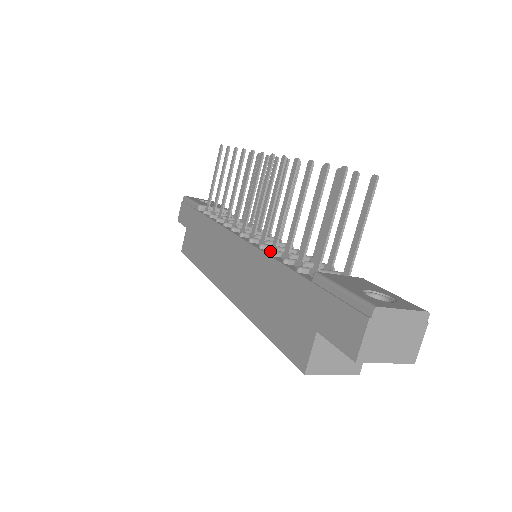
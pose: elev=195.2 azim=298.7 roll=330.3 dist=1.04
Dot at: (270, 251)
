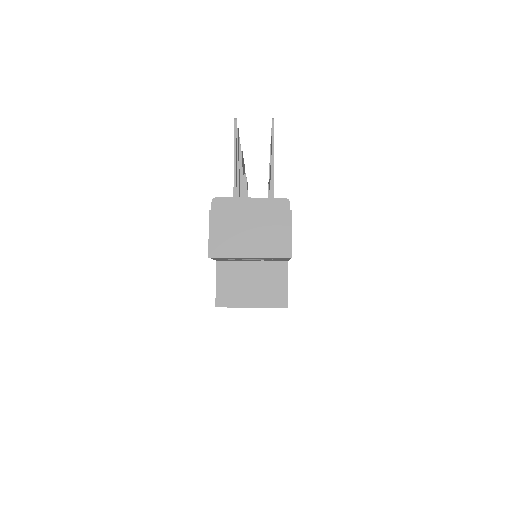
Dot at: occluded
